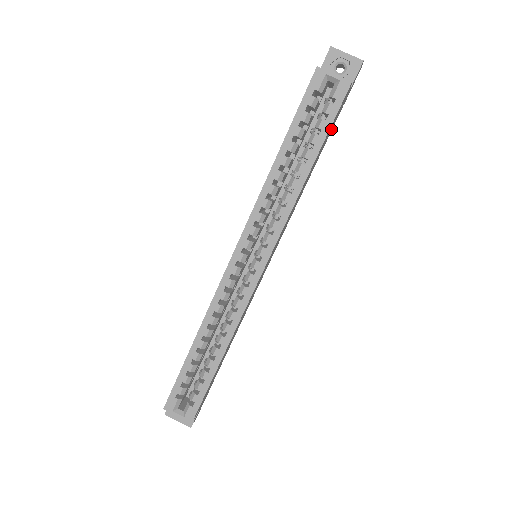
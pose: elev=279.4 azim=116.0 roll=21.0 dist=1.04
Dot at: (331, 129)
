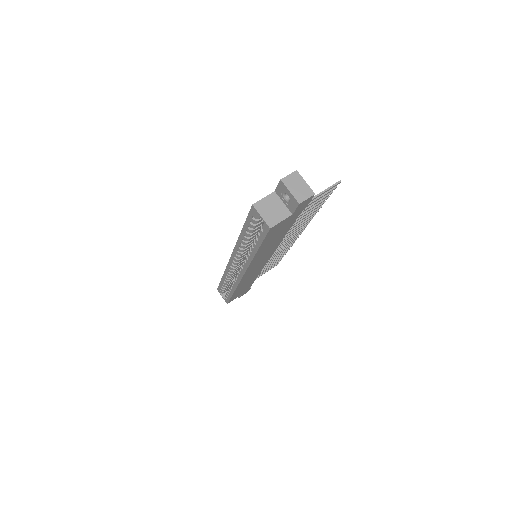
Dot at: (285, 227)
